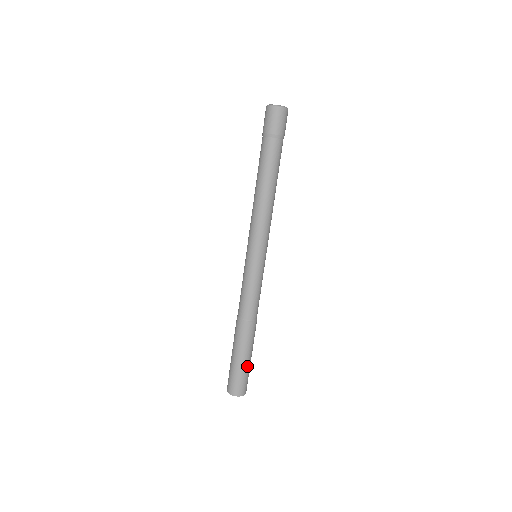
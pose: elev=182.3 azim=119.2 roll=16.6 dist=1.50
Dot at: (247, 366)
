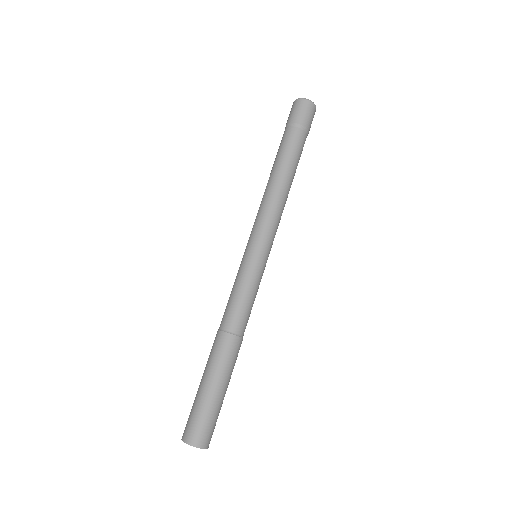
Dot at: (222, 402)
